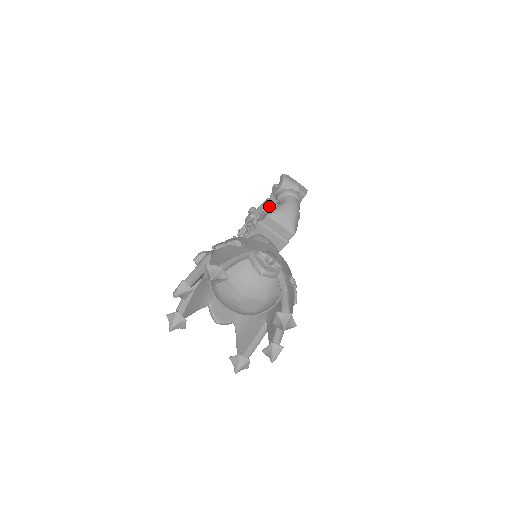
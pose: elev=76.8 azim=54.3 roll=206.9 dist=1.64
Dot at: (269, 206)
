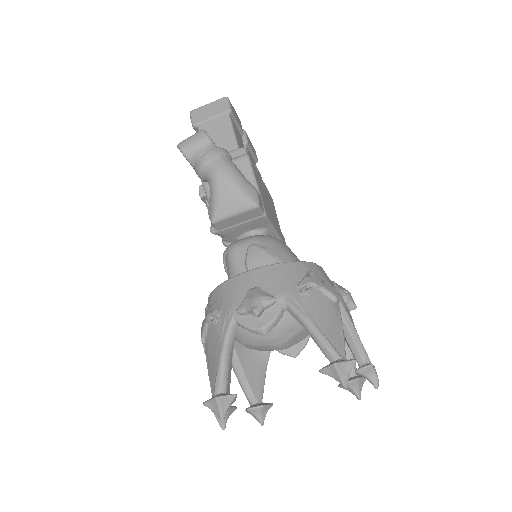
Dot at: (207, 194)
